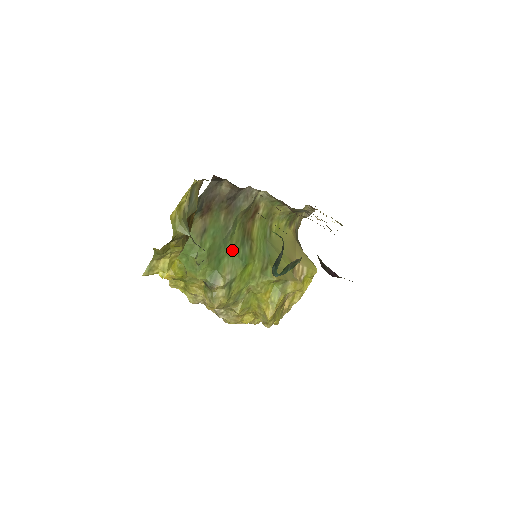
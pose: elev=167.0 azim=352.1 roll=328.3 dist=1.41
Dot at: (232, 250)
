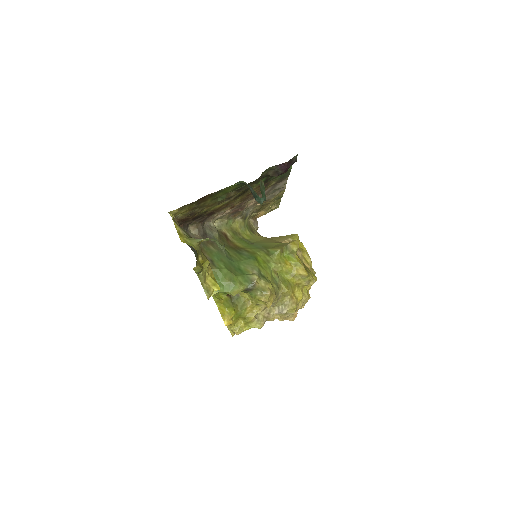
Dot at: (239, 260)
